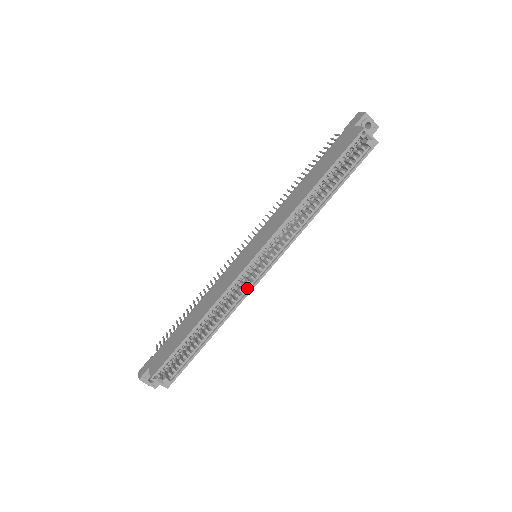
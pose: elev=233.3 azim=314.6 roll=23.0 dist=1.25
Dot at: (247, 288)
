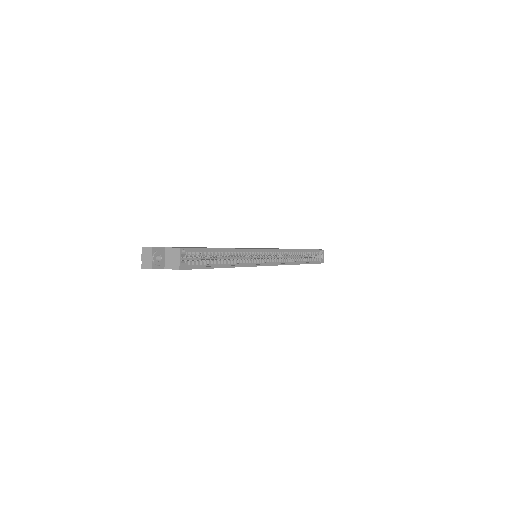
Dot at: (254, 263)
